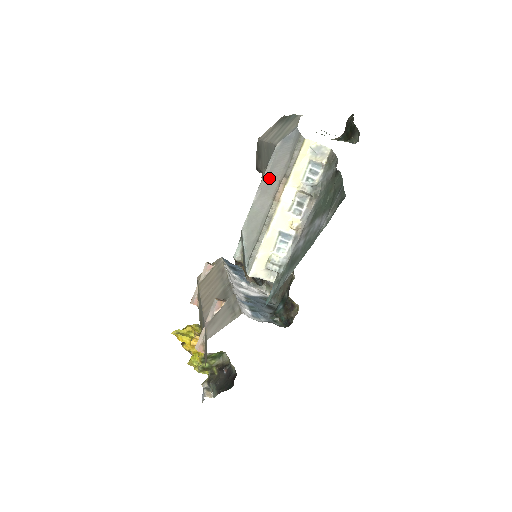
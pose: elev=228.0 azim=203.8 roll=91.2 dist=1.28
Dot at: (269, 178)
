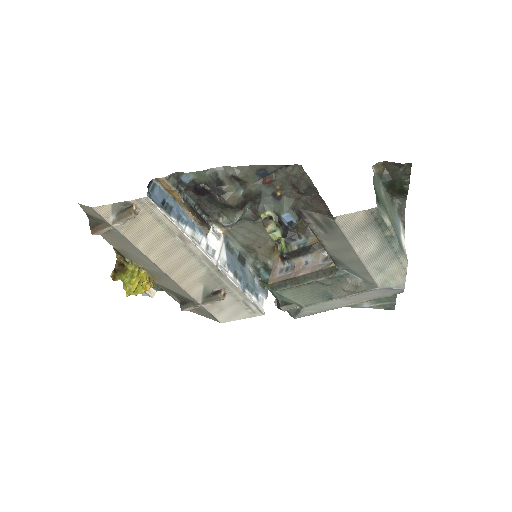
Dot at: (355, 297)
